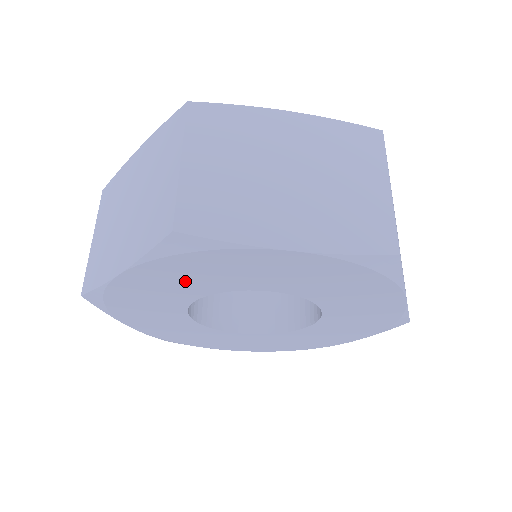
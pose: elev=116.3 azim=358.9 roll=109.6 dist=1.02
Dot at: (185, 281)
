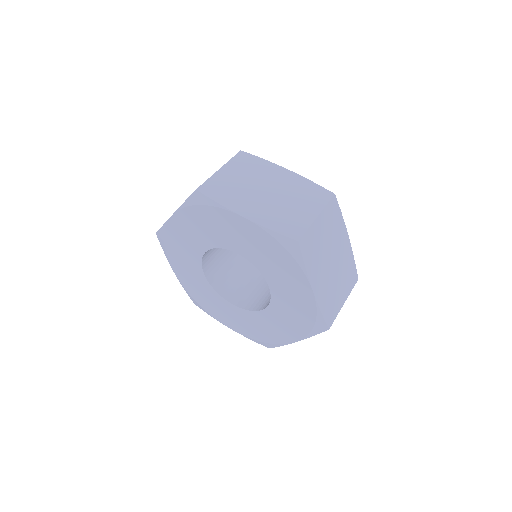
Dot at: (256, 248)
